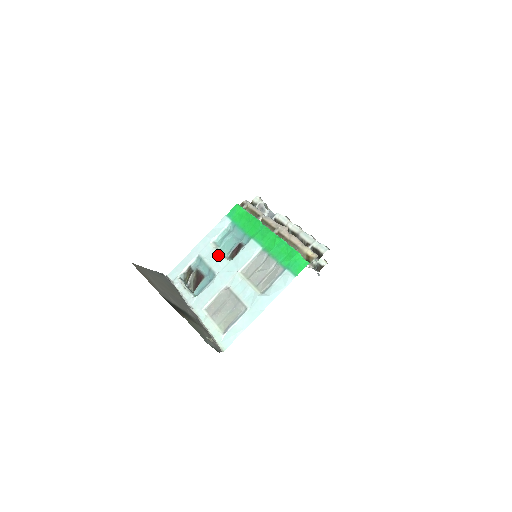
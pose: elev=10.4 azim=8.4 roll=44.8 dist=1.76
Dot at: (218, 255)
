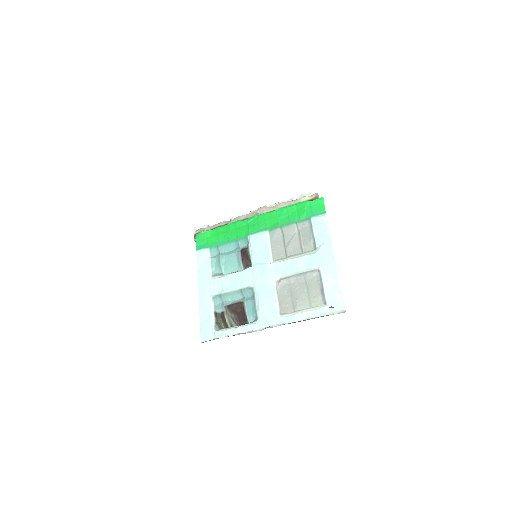
Dot at: (233, 276)
